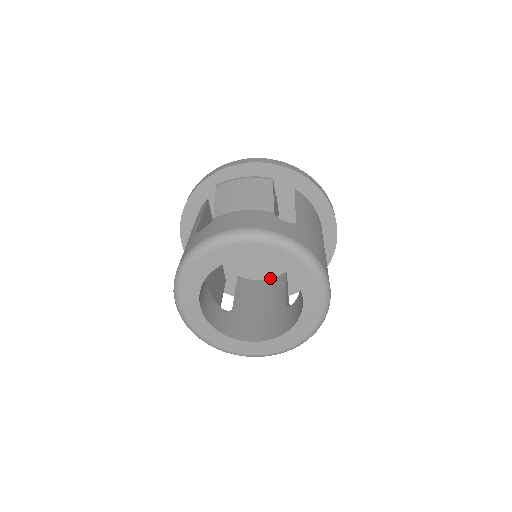
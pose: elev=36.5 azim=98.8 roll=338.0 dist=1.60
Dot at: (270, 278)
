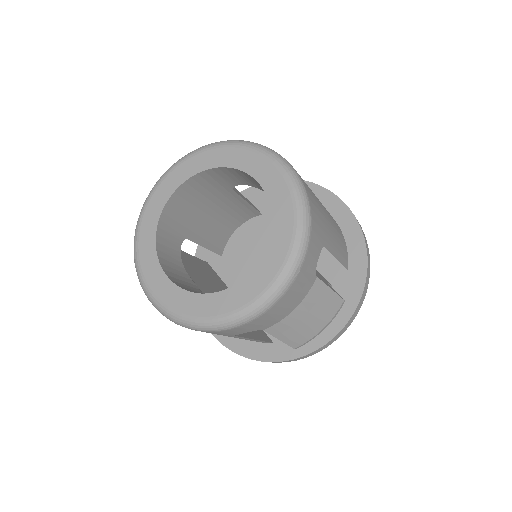
Dot at: occluded
